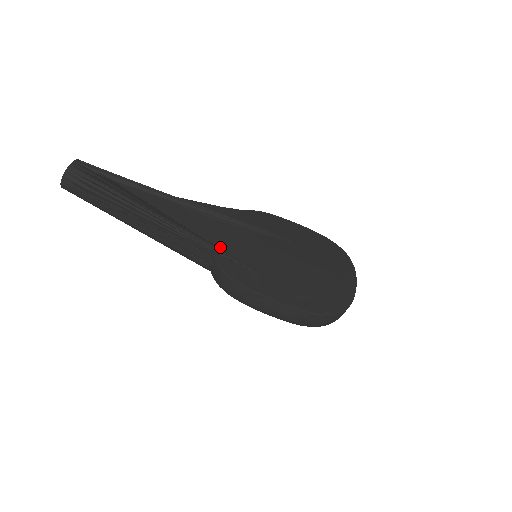
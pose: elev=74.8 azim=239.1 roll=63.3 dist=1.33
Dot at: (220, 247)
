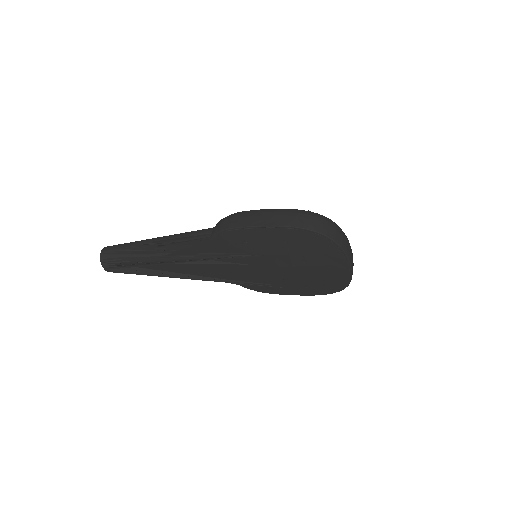
Dot at: (232, 280)
